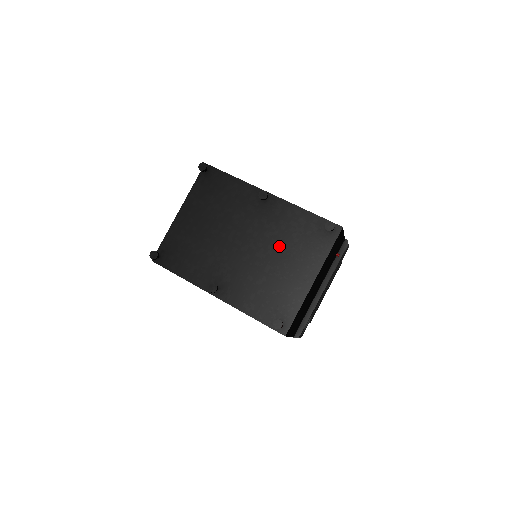
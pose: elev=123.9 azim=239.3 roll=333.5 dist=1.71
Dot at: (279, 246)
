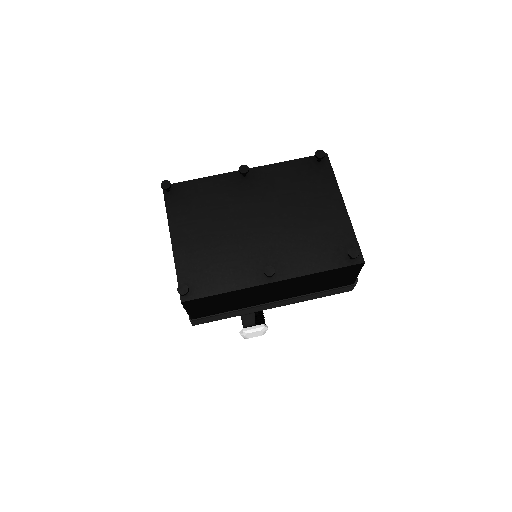
Dot at: (291, 201)
